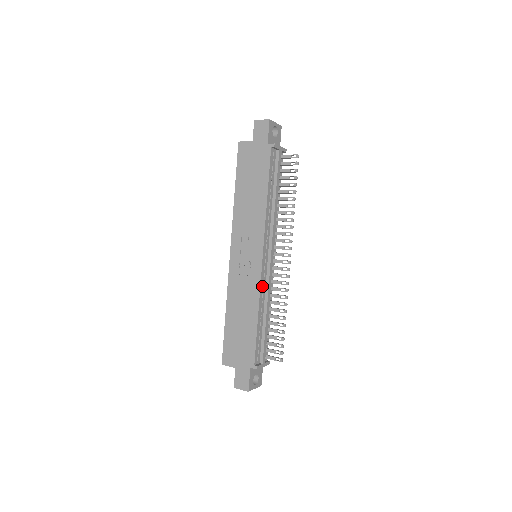
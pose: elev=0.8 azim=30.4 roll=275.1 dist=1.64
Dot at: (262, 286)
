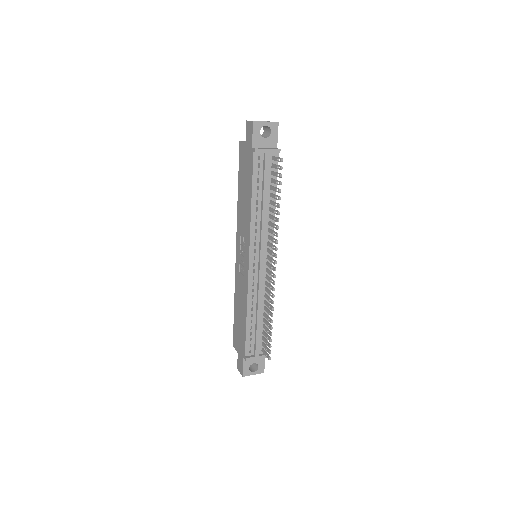
Dot at: (251, 288)
